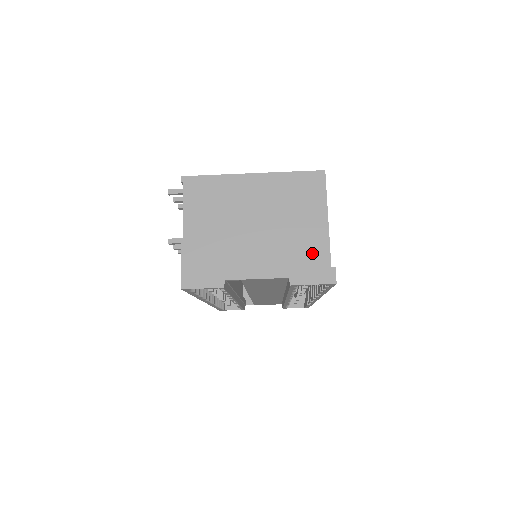
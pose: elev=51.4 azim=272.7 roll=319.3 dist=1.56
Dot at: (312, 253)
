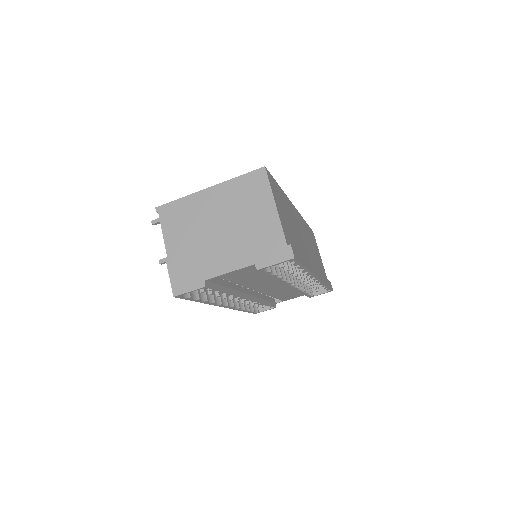
Dot at: (269, 238)
